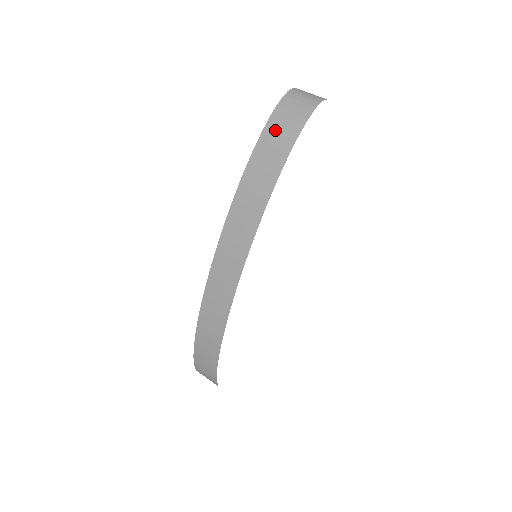
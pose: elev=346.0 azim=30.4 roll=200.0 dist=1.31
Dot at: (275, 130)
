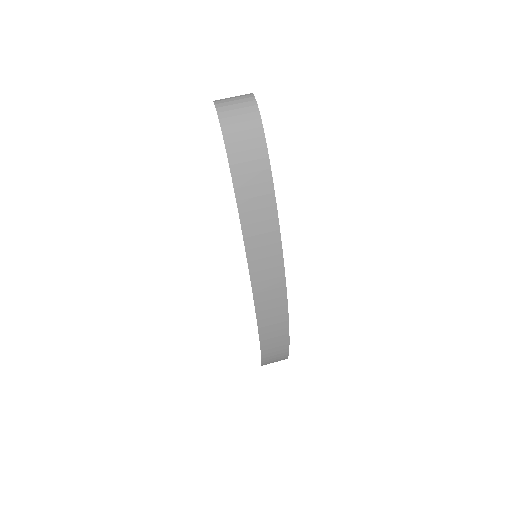
Dot at: (241, 158)
